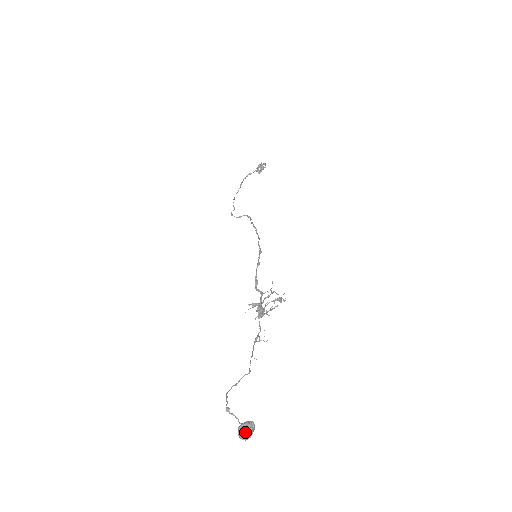
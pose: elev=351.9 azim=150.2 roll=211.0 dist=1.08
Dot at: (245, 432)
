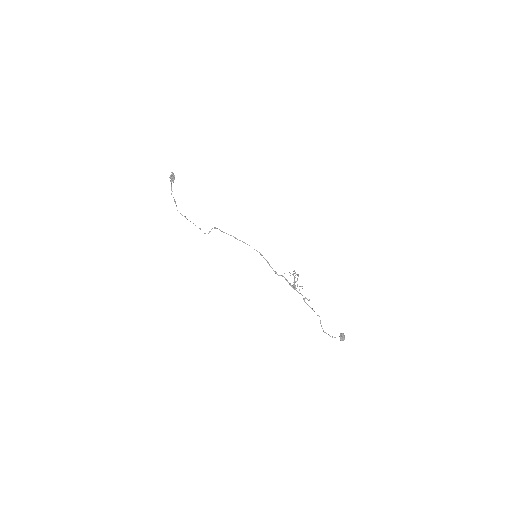
Dot at: (344, 339)
